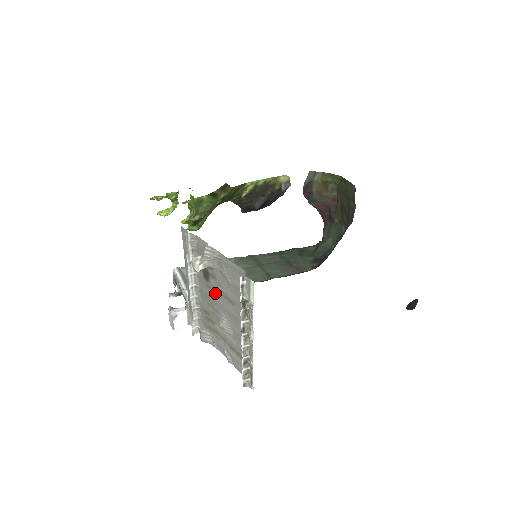
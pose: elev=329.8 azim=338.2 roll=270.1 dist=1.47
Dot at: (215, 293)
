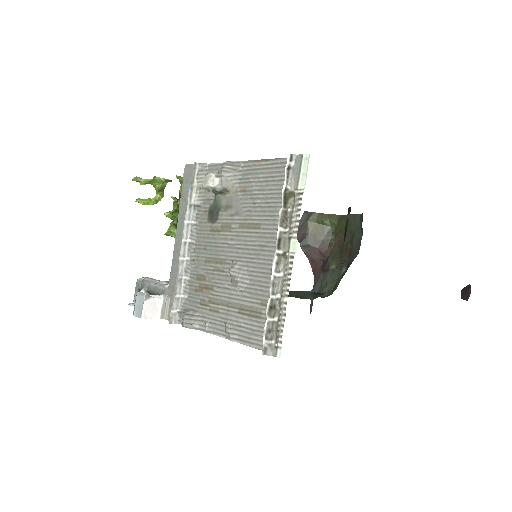
Dot at: (225, 232)
